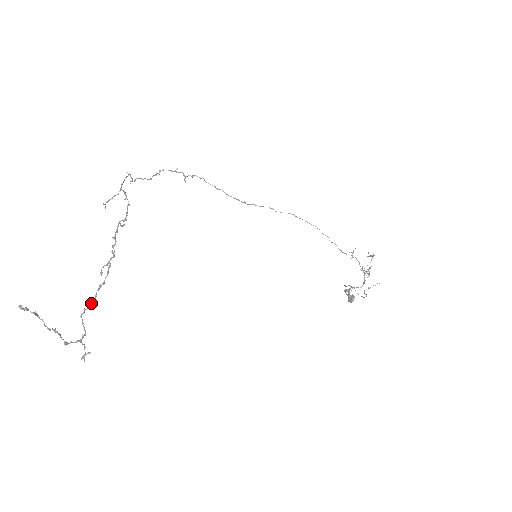
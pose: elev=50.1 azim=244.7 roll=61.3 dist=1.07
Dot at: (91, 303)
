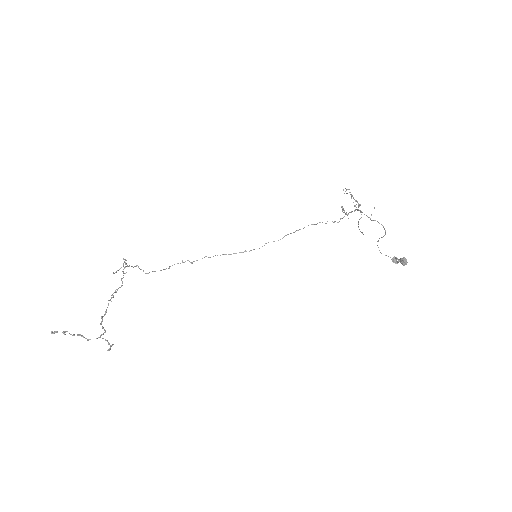
Dot at: (105, 311)
